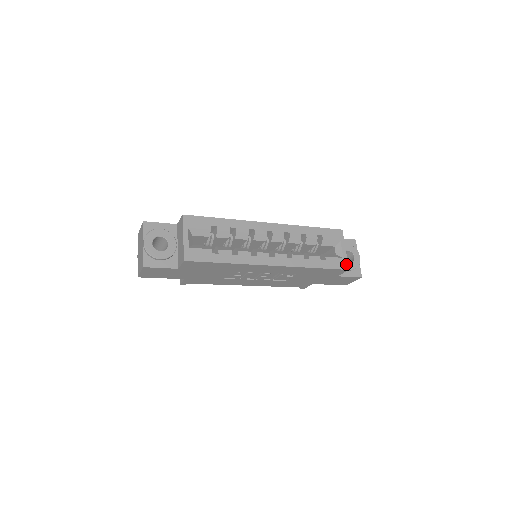
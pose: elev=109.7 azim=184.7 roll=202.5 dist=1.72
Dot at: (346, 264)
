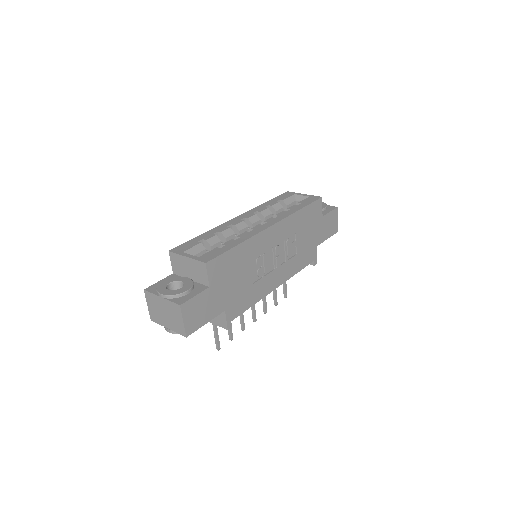
Dot at: (316, 197)
